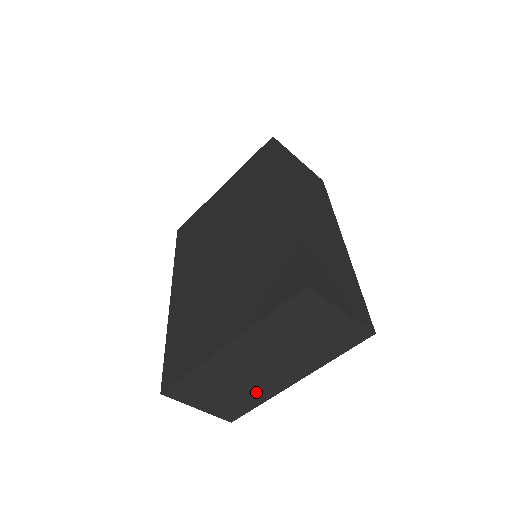
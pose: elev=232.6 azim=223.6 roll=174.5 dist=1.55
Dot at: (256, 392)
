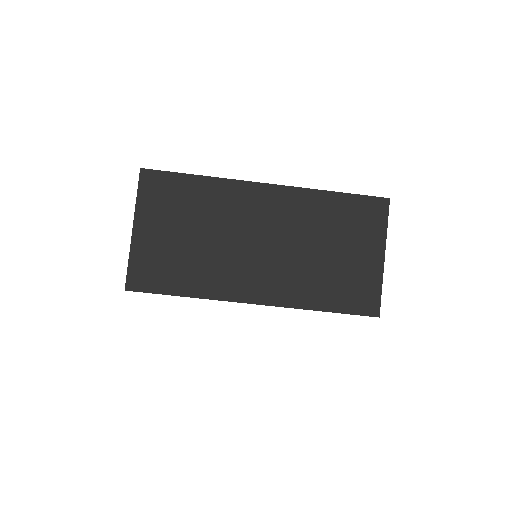
Dot at: (208, 273)
